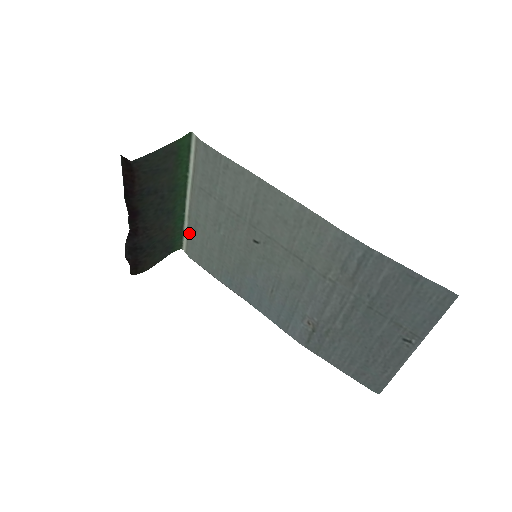
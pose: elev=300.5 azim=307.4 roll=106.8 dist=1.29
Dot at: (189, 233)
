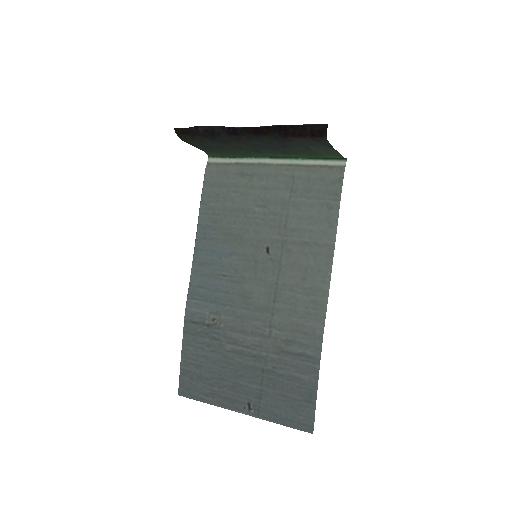
Dot at: (234, 166)
